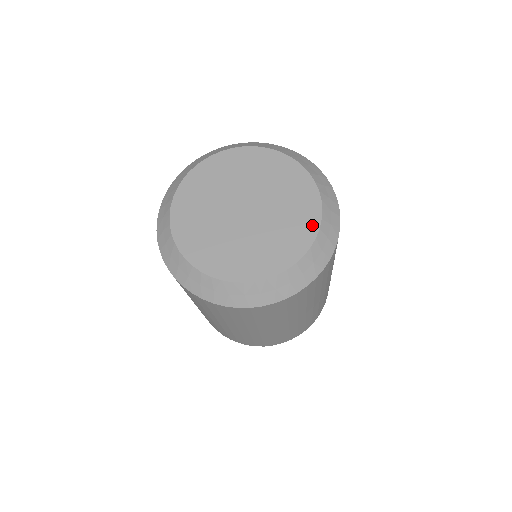
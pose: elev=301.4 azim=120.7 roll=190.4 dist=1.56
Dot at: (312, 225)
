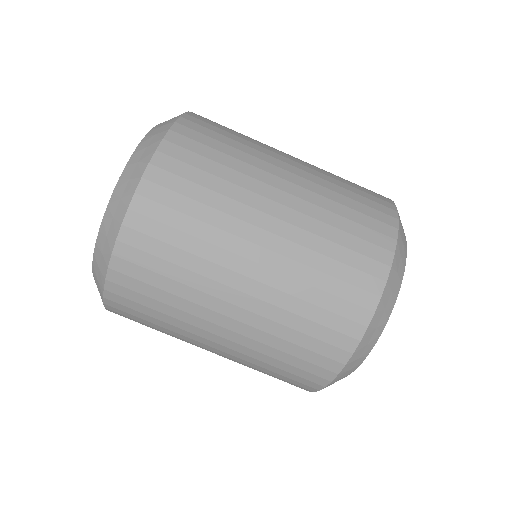
Dot at: occluded
